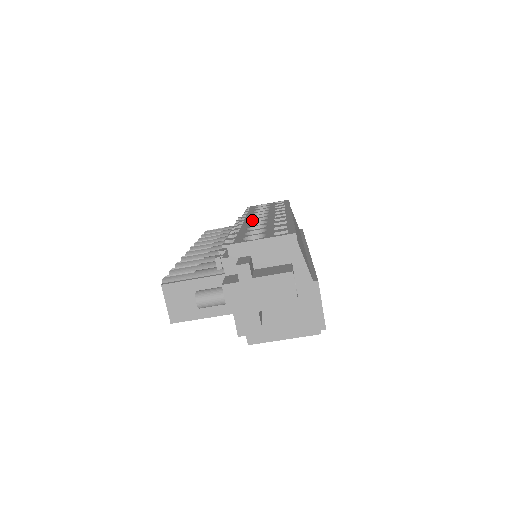
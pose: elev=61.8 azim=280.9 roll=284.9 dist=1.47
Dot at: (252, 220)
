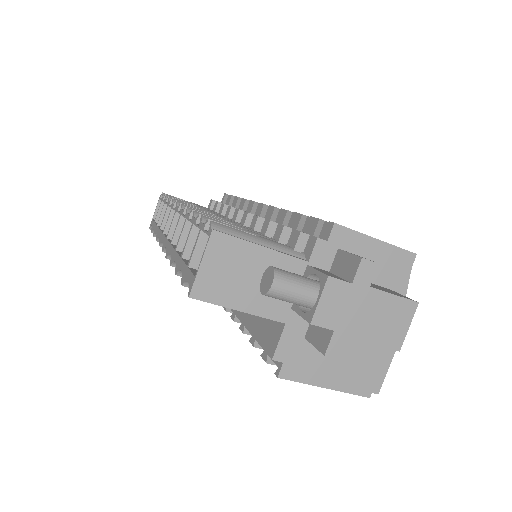
Dot at: occluded
